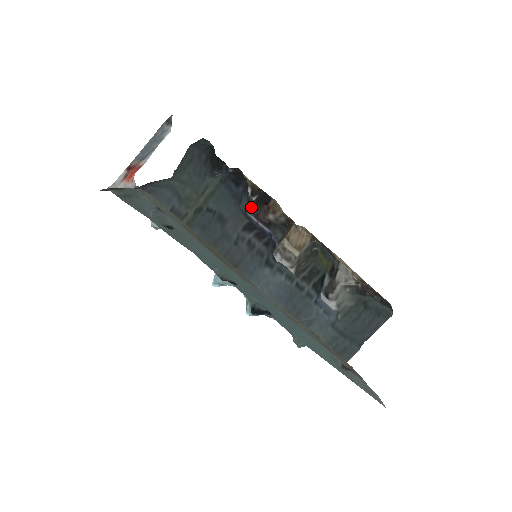
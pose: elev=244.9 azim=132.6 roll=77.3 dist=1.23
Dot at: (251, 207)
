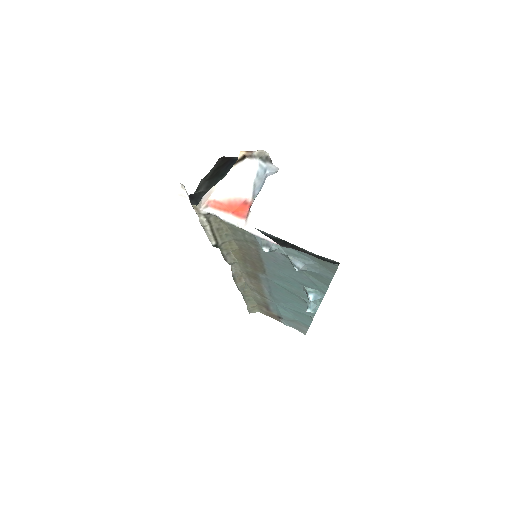
Dot at: occluded
